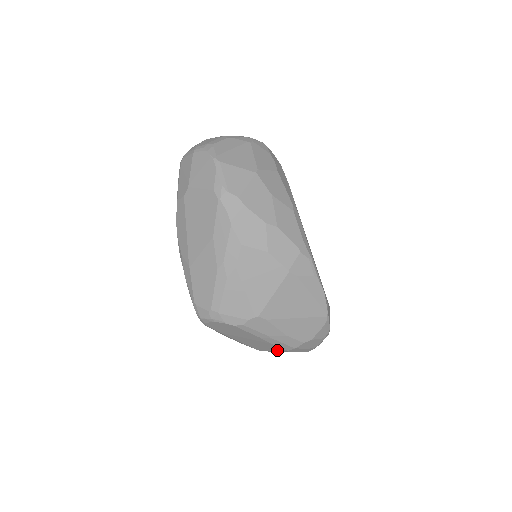
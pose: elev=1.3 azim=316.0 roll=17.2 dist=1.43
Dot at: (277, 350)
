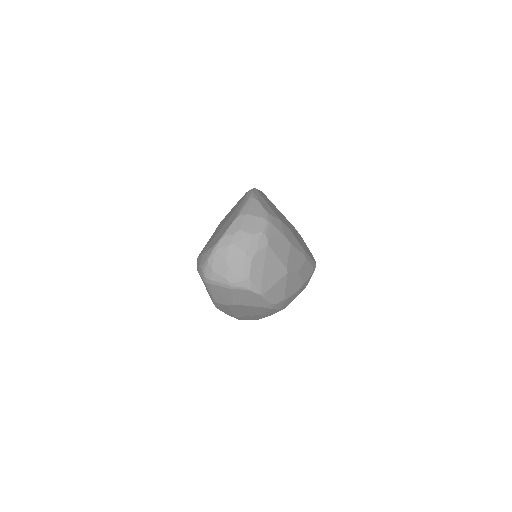
Dot at: occluded
